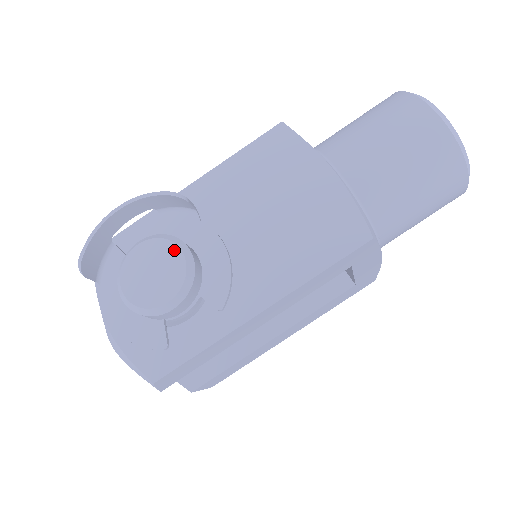
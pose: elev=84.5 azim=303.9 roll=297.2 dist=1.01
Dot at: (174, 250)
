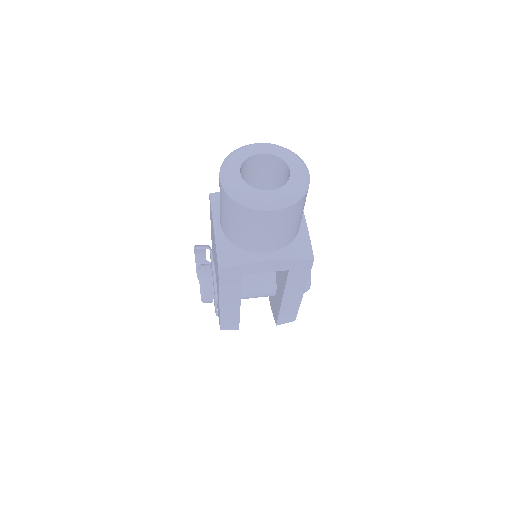
Dot at: occluded
